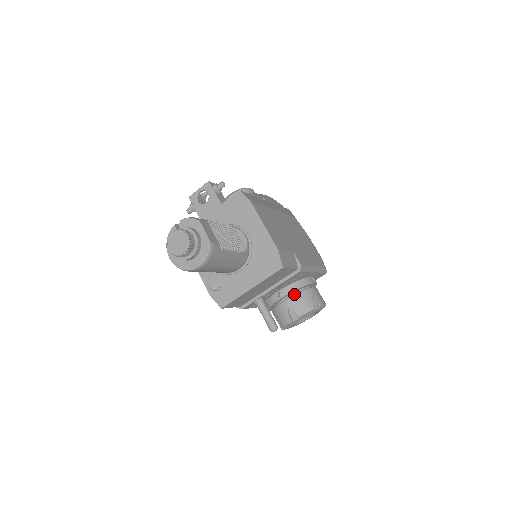
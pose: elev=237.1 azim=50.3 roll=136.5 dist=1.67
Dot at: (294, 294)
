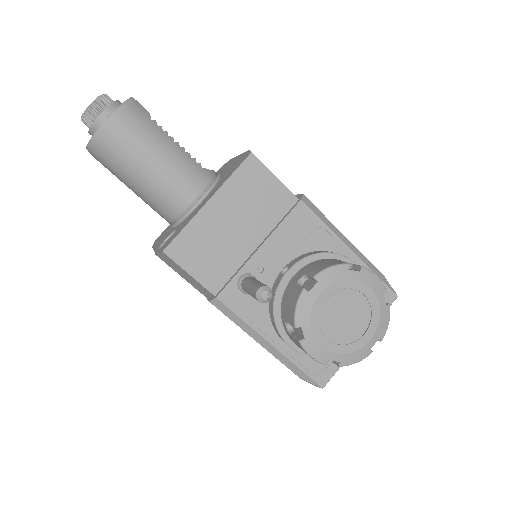
Dot at: (310, 263)
